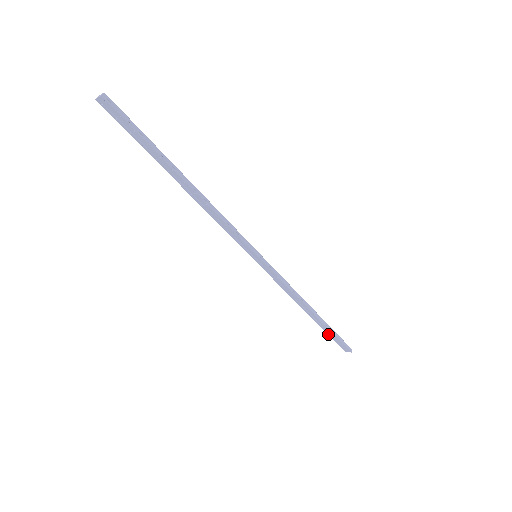
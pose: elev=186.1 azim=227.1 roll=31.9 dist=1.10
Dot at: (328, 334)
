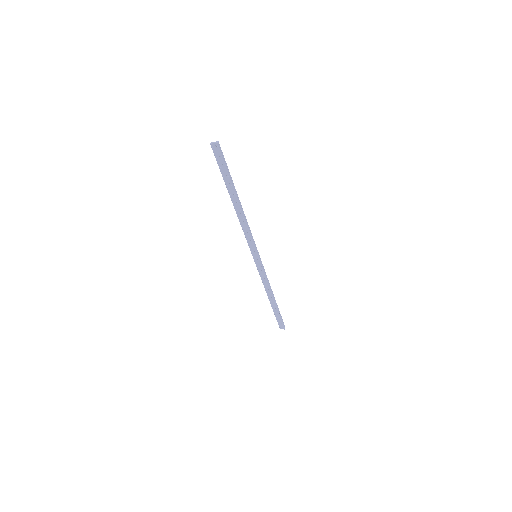
Dot at: (275, 315)
